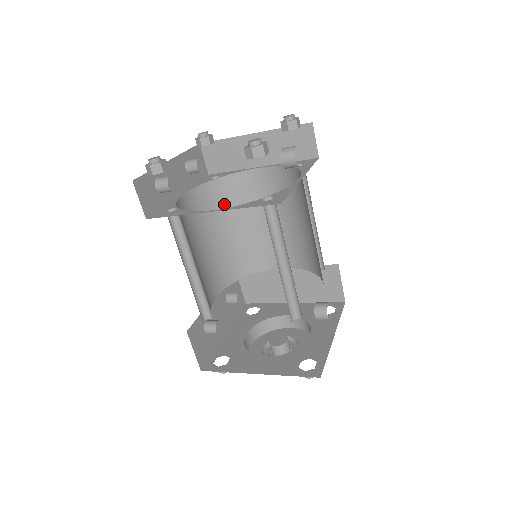
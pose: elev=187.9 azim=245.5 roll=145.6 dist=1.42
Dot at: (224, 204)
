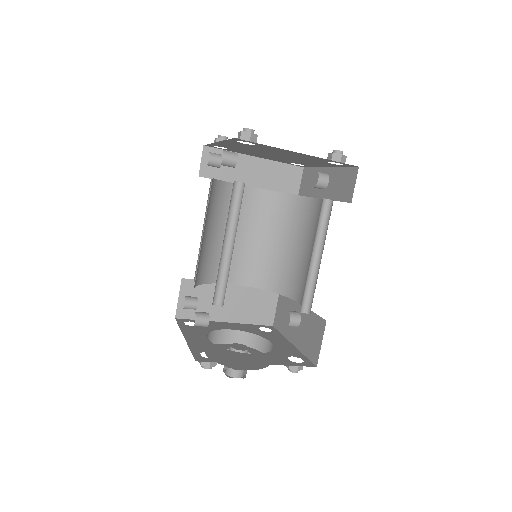
Dot at: (216, 206)
